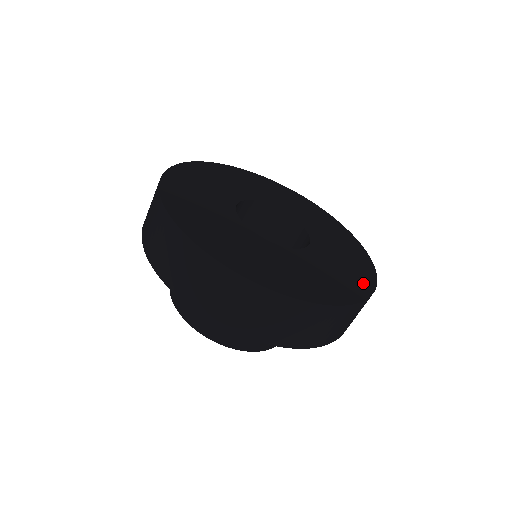
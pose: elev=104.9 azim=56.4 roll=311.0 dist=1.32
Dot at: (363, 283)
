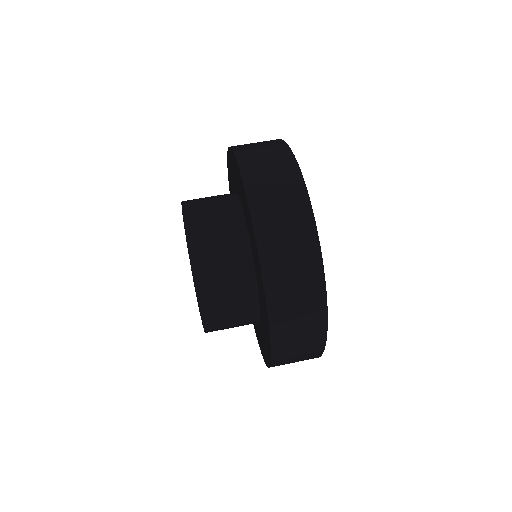
Dot at: occluded
